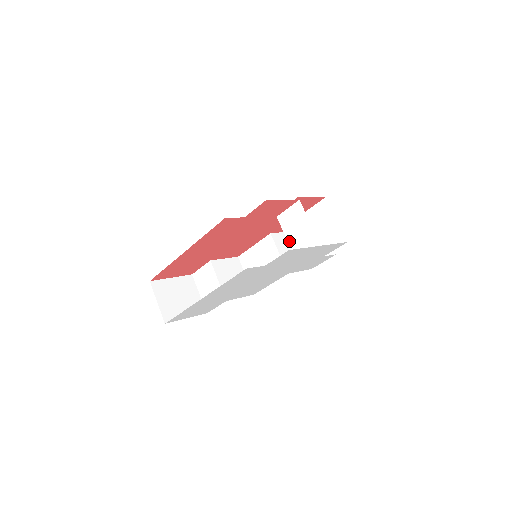
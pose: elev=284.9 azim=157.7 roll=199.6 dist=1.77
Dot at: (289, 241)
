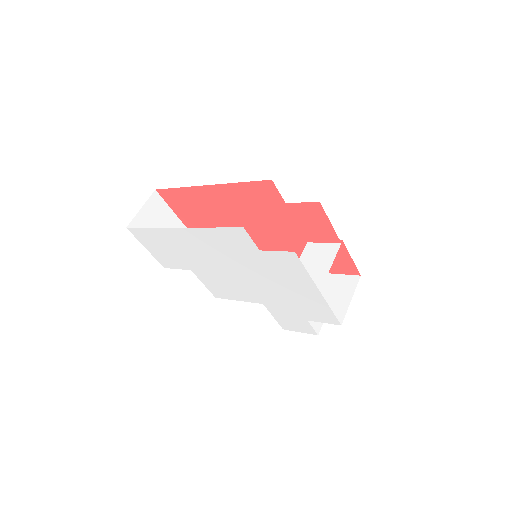
Dot at: occluded
